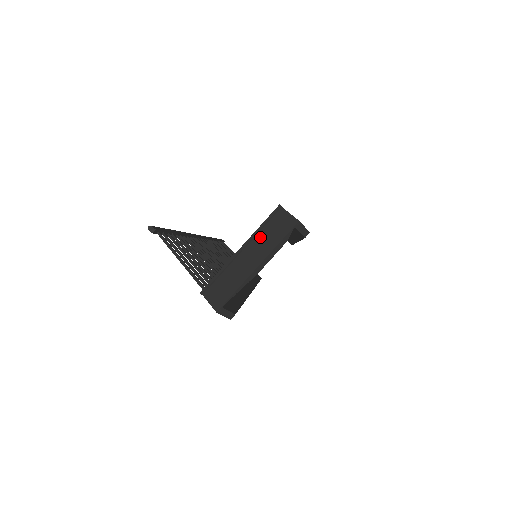
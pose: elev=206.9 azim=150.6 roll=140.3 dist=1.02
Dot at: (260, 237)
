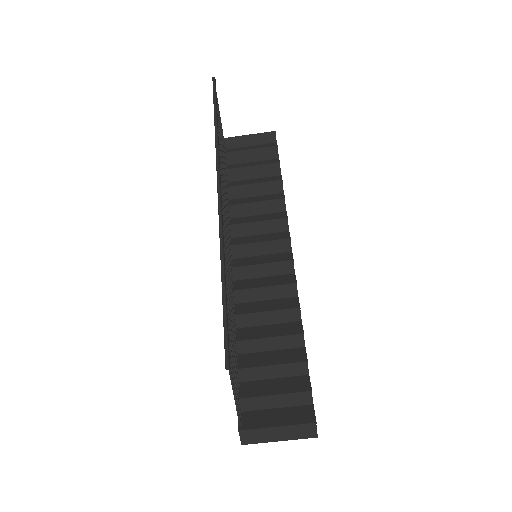
Dot at: (293, 429)
